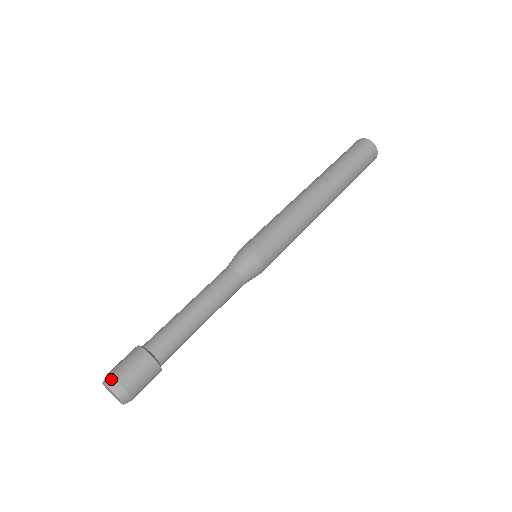
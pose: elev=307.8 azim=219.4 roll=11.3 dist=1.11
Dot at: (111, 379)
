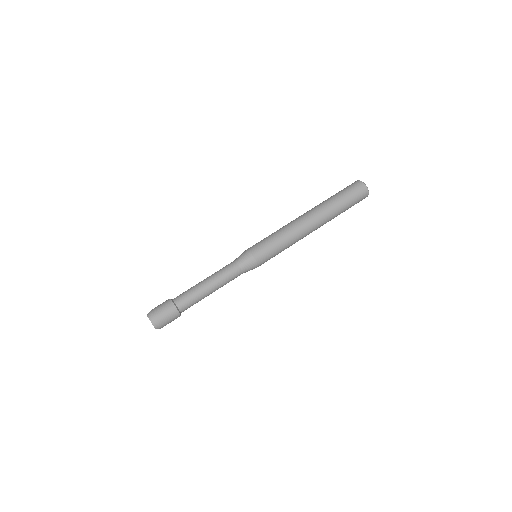
Dot at: (156, 322)
